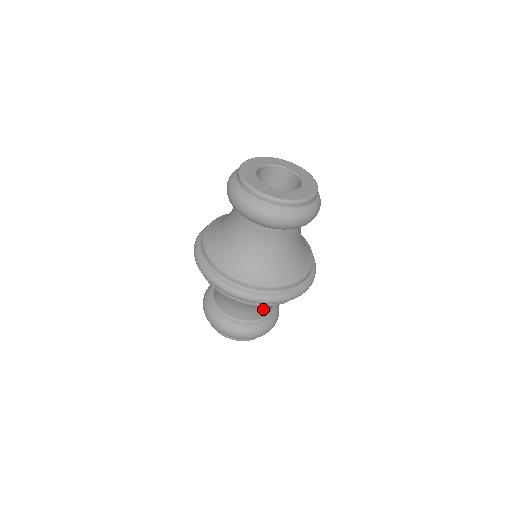
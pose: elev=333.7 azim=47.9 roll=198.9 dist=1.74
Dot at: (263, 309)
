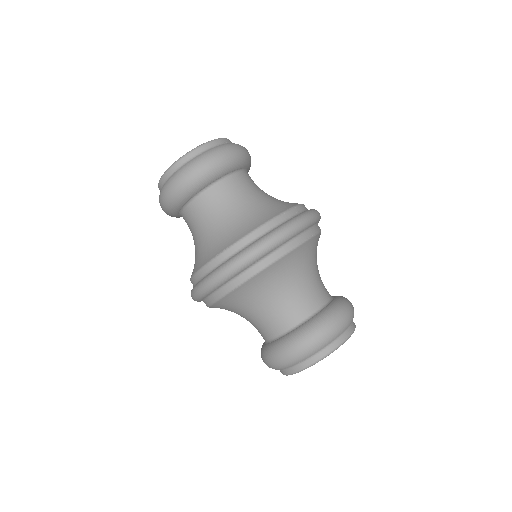
Dot at: occluded
